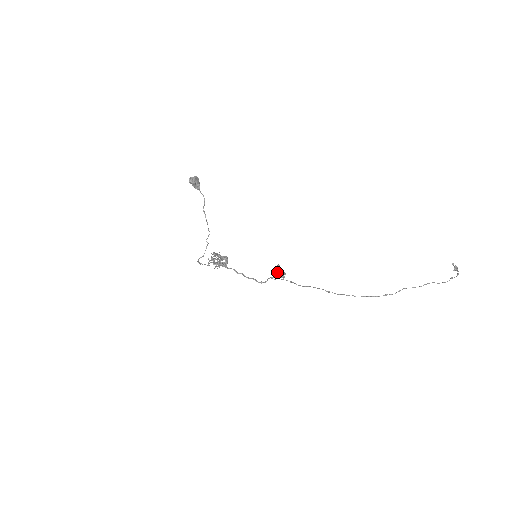
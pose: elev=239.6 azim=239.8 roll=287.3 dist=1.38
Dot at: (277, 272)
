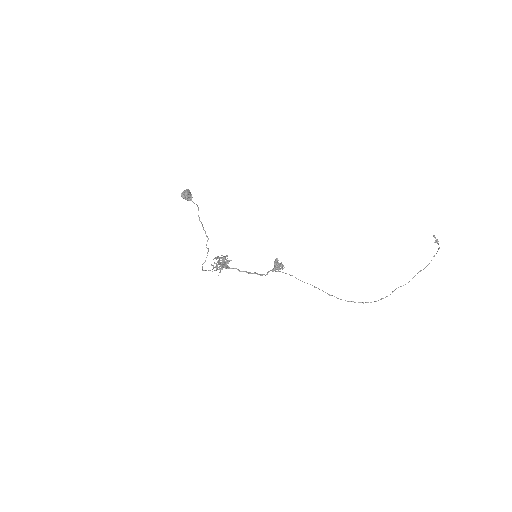
Dot at: (276, 266)
